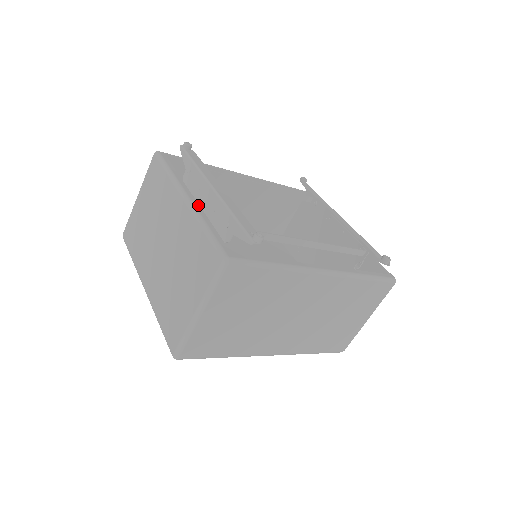
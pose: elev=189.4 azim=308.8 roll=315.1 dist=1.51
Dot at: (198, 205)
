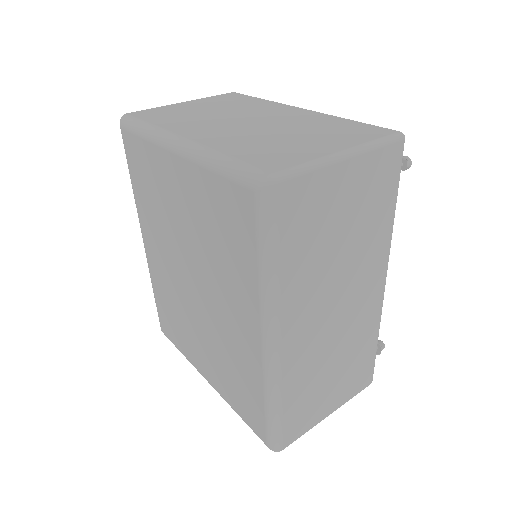
Dot at: occluded
